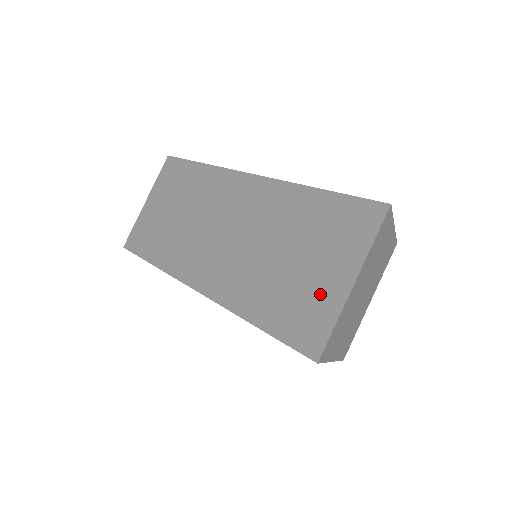
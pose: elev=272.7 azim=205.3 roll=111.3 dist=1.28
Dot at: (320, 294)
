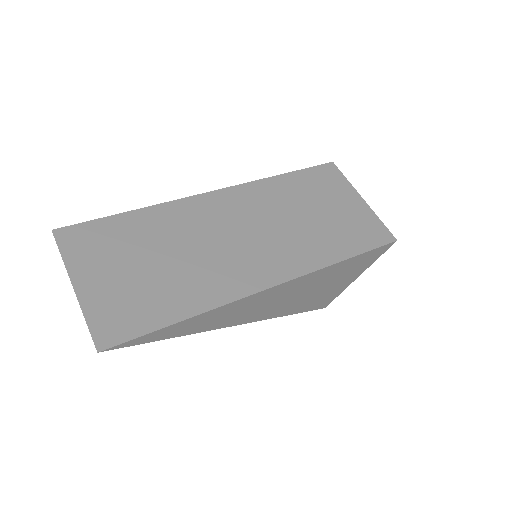
Dot at: (357, 215)
